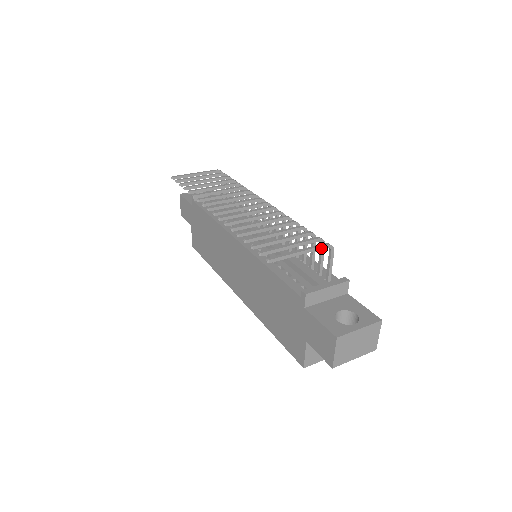
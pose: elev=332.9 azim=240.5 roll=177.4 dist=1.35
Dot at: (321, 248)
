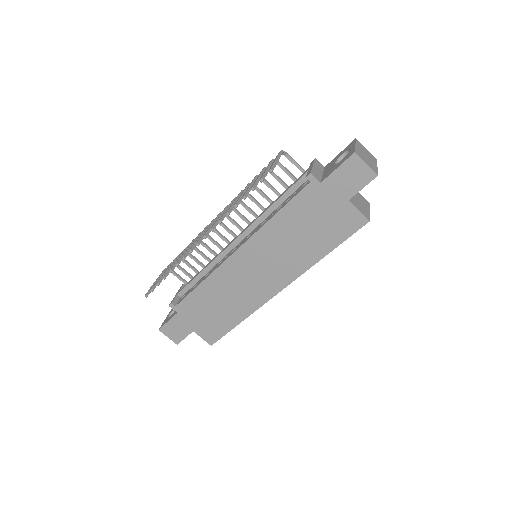
Dot at: (281, 154)
